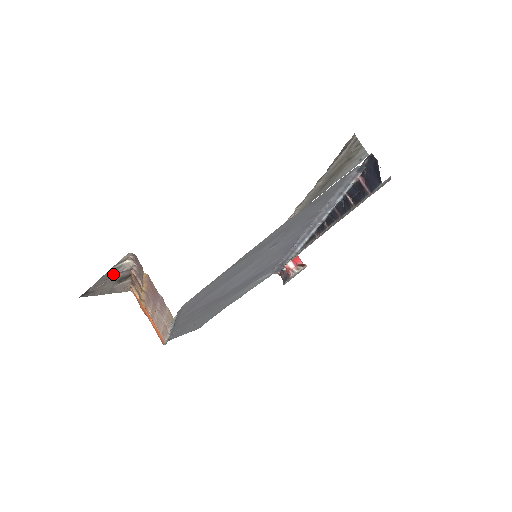
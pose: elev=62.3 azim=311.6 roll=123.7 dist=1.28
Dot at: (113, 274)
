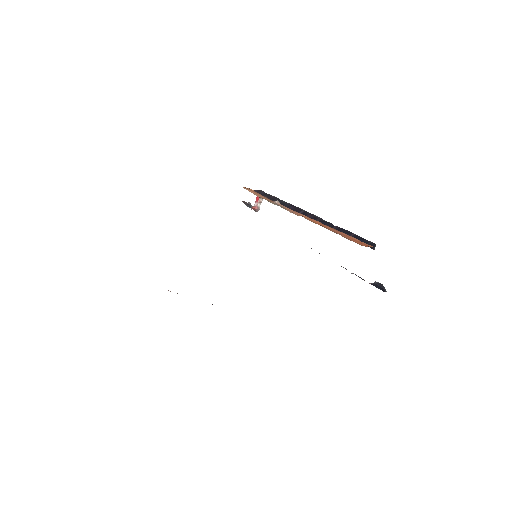
Dot at: occluded
